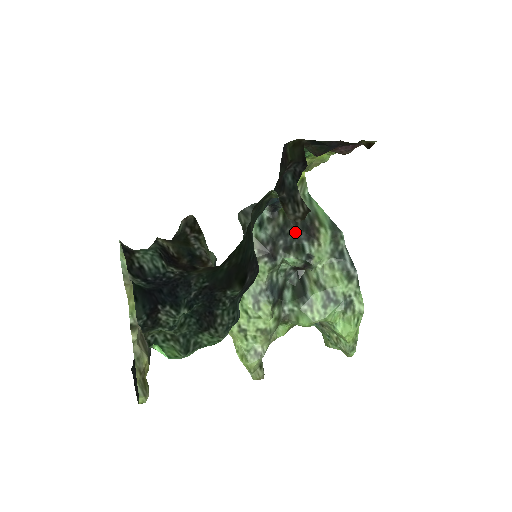
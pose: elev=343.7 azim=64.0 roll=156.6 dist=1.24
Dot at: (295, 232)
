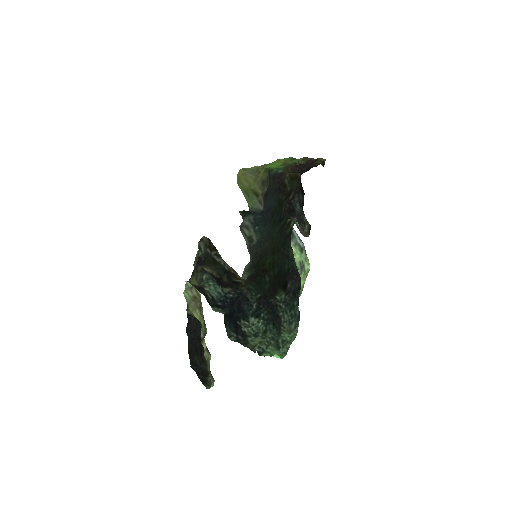
Dot at: occluded
